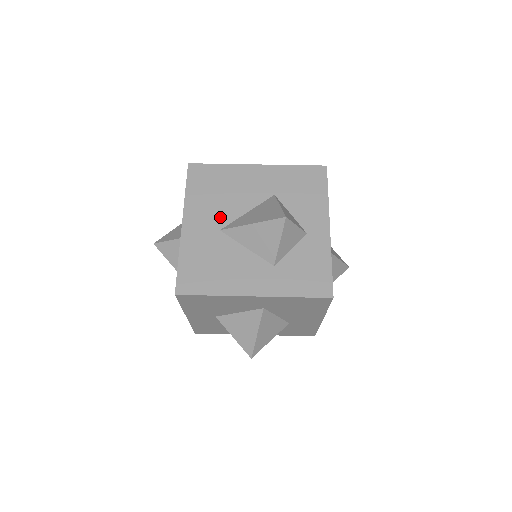
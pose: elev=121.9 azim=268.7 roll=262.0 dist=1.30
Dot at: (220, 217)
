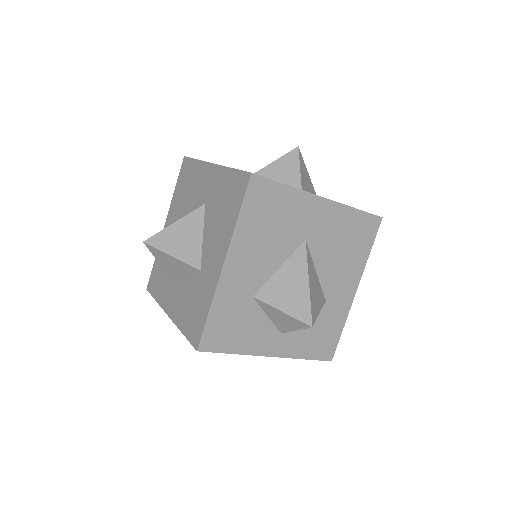
Dot at: occluded
